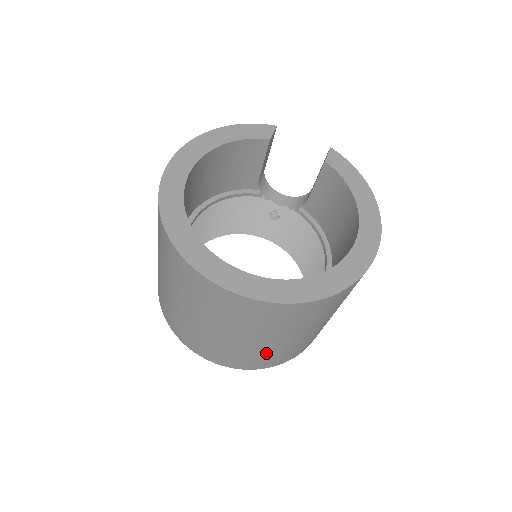
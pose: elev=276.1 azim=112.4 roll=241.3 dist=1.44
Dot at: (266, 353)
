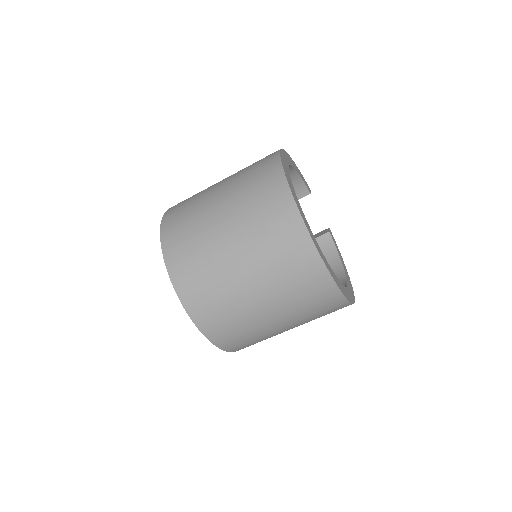
Dot at: (246, 324)
